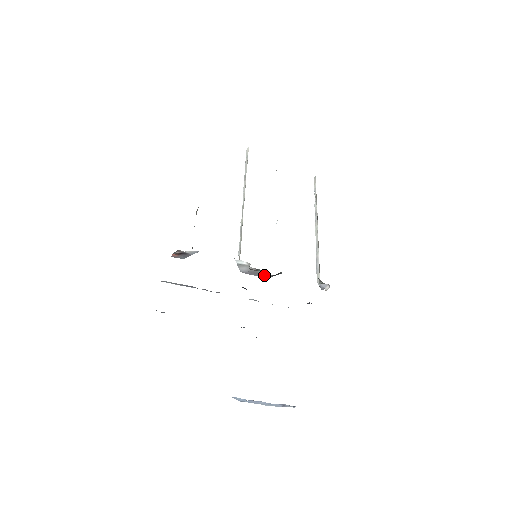
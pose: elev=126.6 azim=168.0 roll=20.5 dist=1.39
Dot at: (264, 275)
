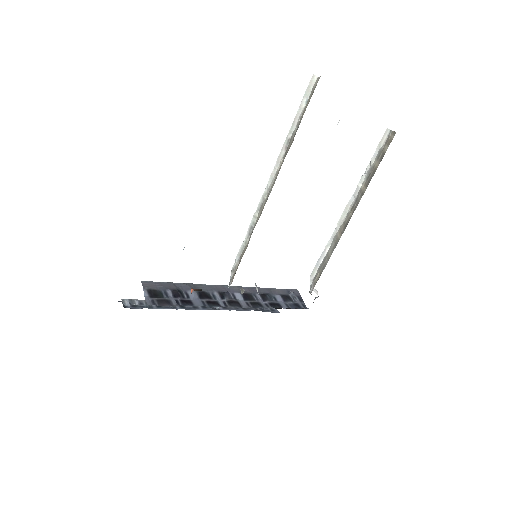
Dot at: (256, 286)
